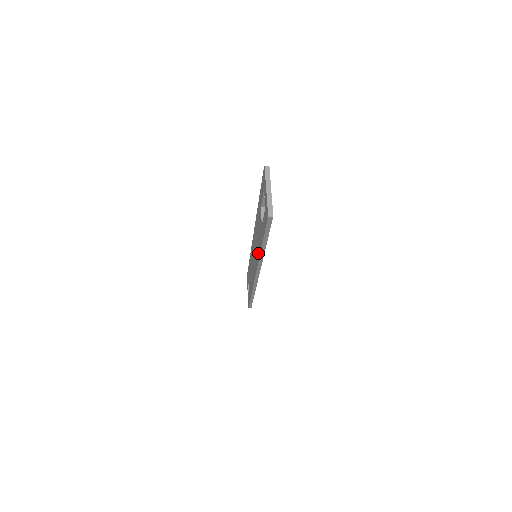
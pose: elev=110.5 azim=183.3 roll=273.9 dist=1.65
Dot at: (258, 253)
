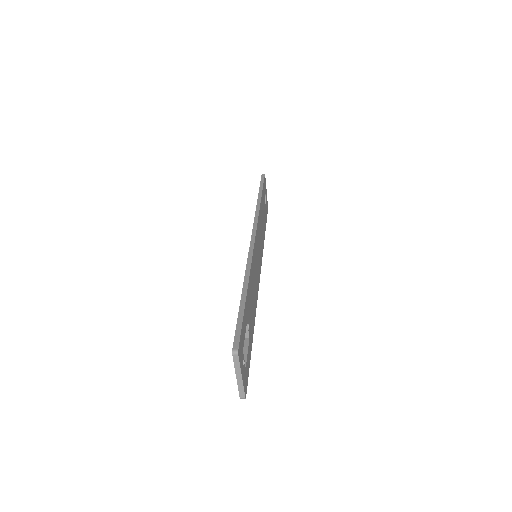
Dot at: occluded
